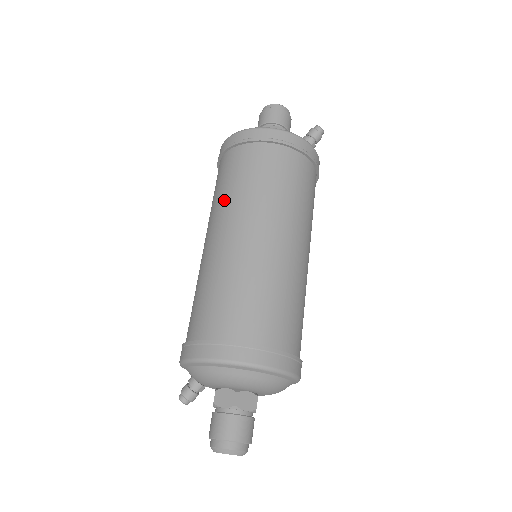
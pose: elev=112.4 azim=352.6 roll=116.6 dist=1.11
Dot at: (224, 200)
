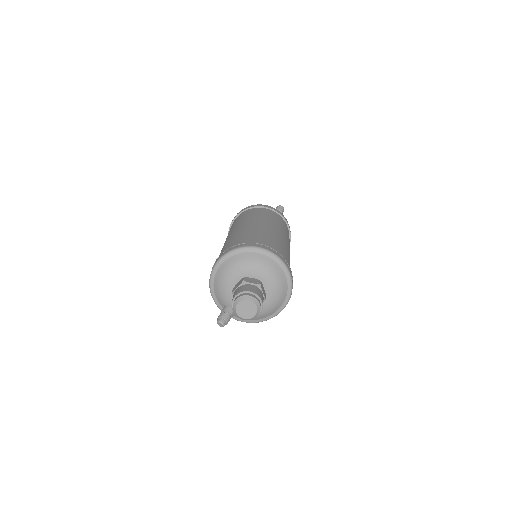
Dot at: occluded
